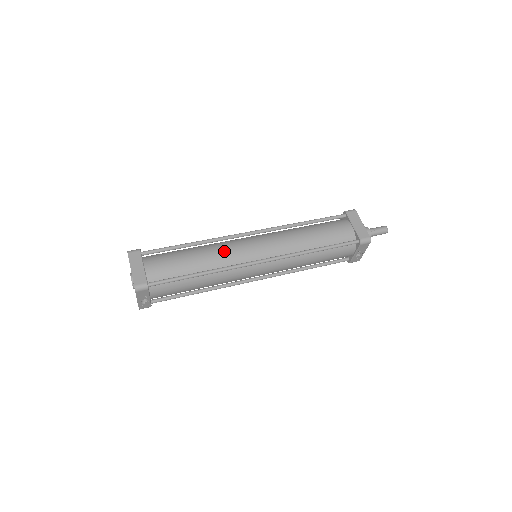
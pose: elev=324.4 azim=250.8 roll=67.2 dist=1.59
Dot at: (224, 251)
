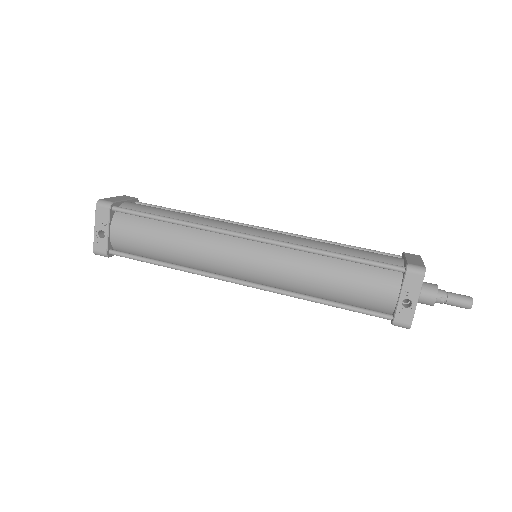
Dot at: (216, 220)
